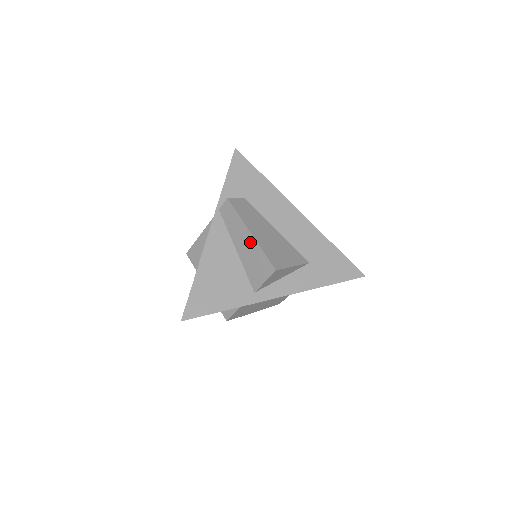
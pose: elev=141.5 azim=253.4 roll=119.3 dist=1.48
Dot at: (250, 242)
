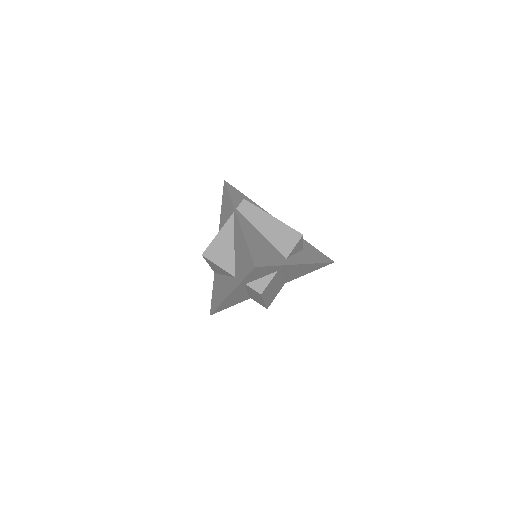
Dot at: (274, 223)
